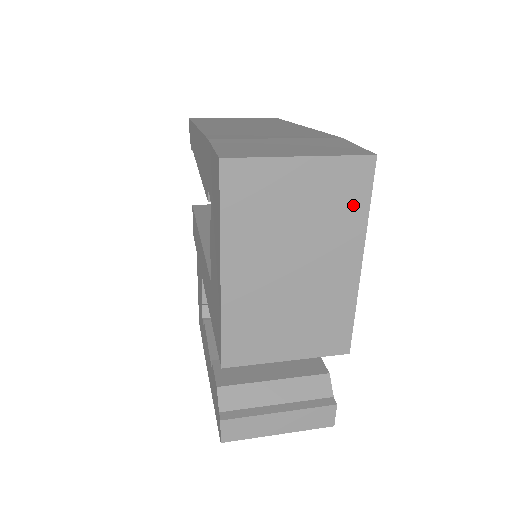
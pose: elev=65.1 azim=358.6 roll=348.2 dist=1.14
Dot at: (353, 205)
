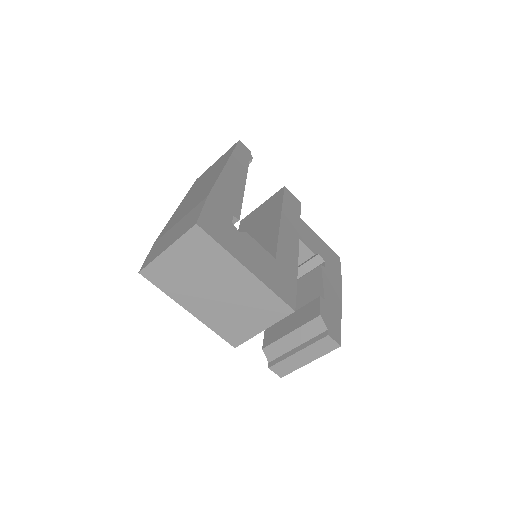
Dot at: (211, 250)
